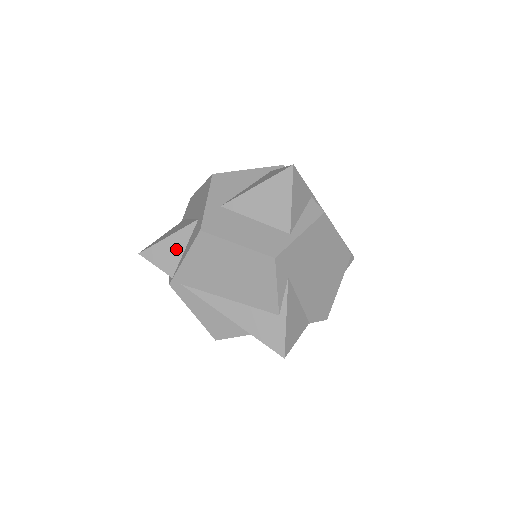
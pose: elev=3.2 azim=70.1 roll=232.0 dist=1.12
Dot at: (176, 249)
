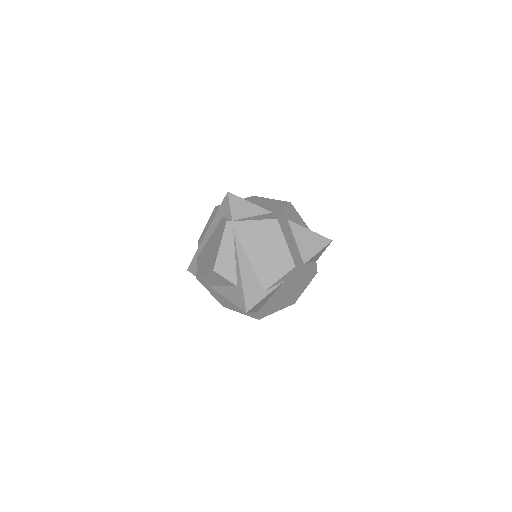
Dot at: (248, 211)
